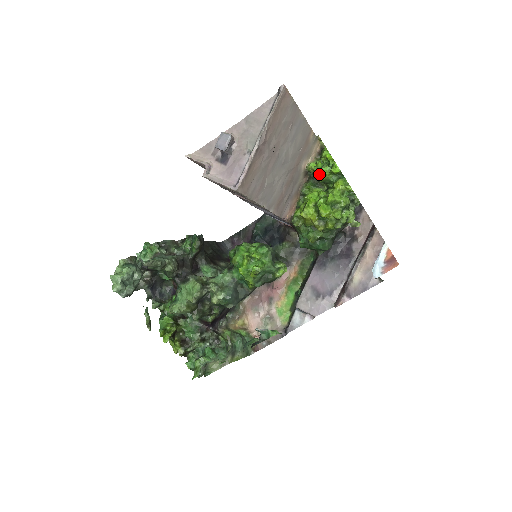
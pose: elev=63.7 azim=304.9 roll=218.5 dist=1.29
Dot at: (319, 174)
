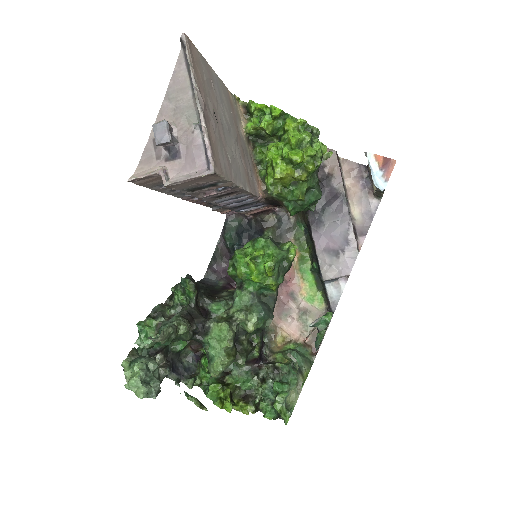
Dot at: (264, 127)
